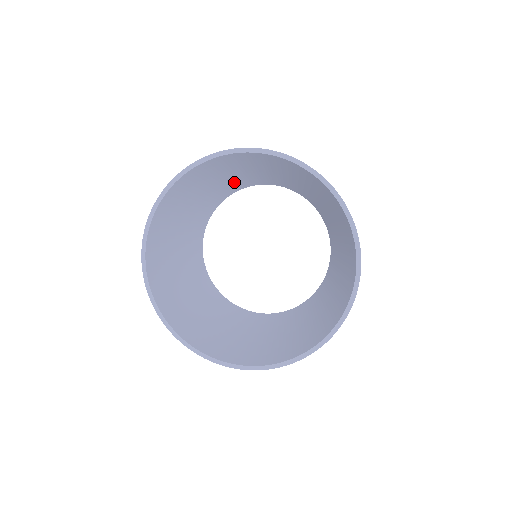
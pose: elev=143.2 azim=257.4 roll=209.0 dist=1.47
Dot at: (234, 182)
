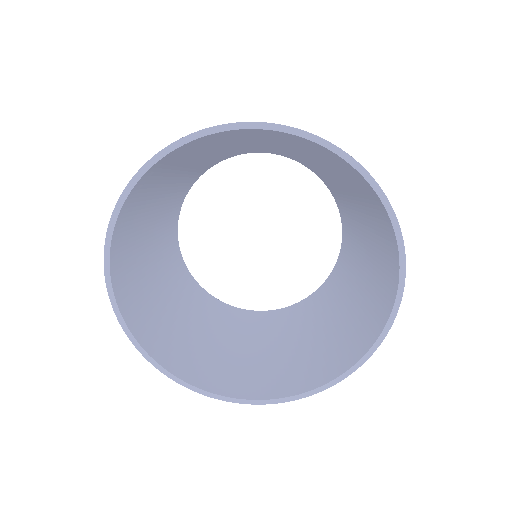
Dot at: (209, 159)
